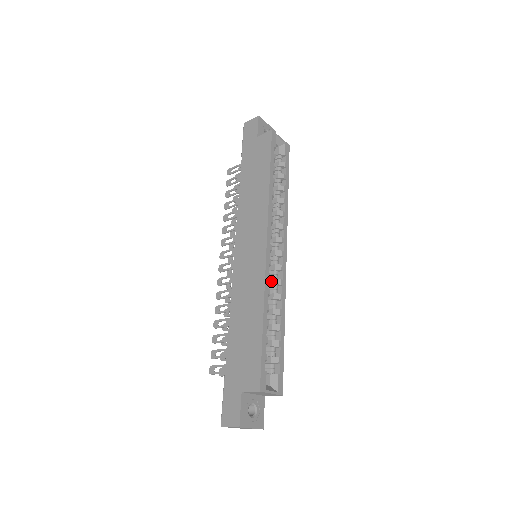
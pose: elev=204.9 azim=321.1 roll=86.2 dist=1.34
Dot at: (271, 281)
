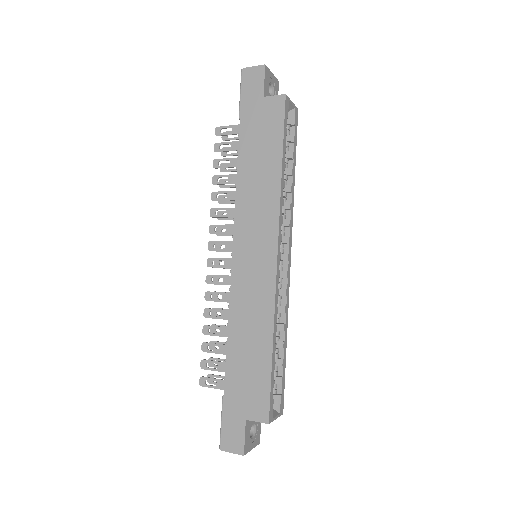
Dot at: occluded
